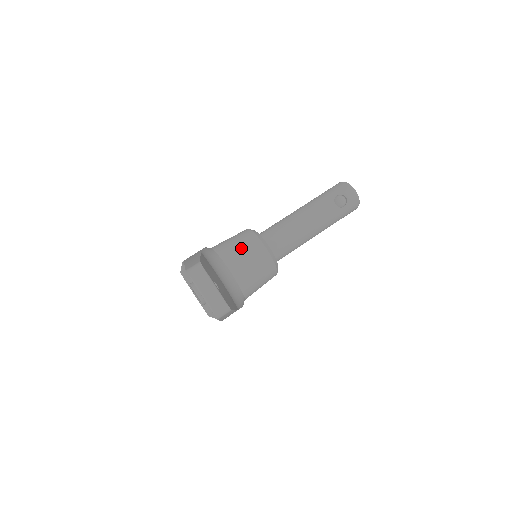
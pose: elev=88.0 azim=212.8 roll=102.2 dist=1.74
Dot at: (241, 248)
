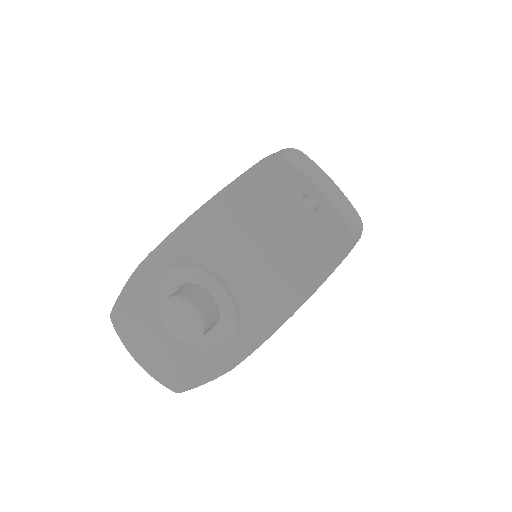
Dot at: occluded
